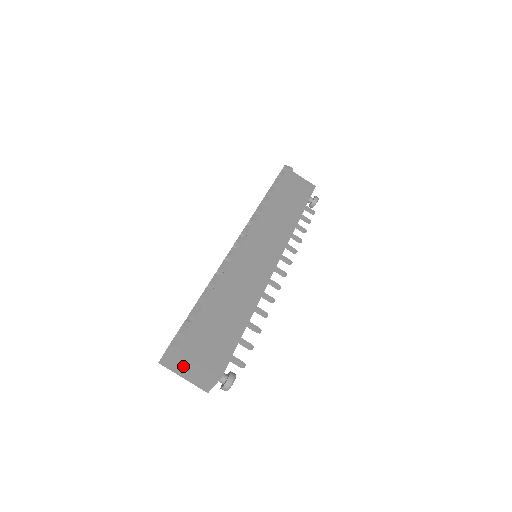
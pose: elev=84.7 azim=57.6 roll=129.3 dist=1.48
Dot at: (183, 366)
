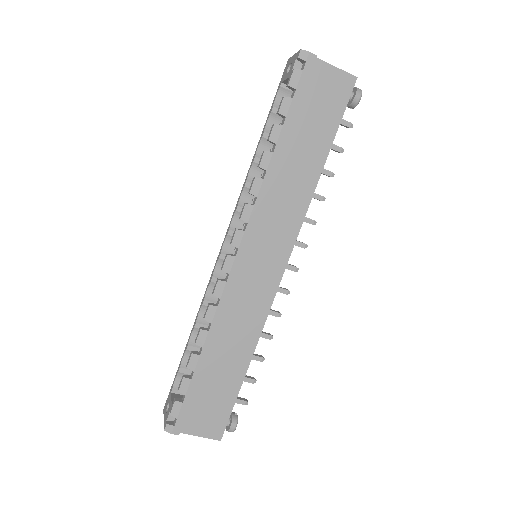
Dot at: occluded
